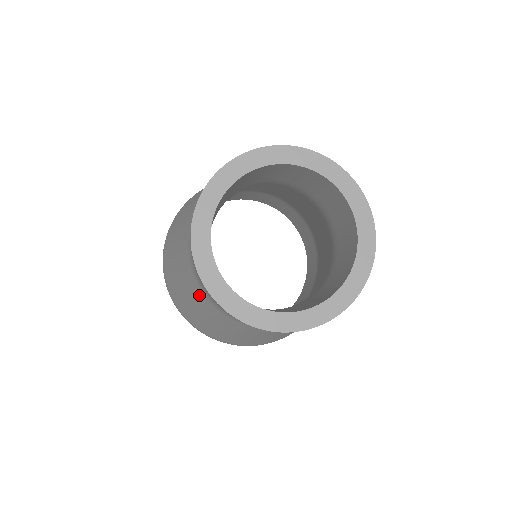
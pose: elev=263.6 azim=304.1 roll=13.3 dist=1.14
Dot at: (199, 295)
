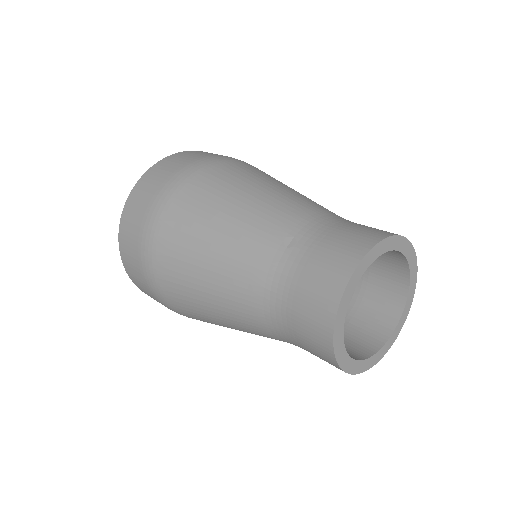
Dot at: (256, 321)
